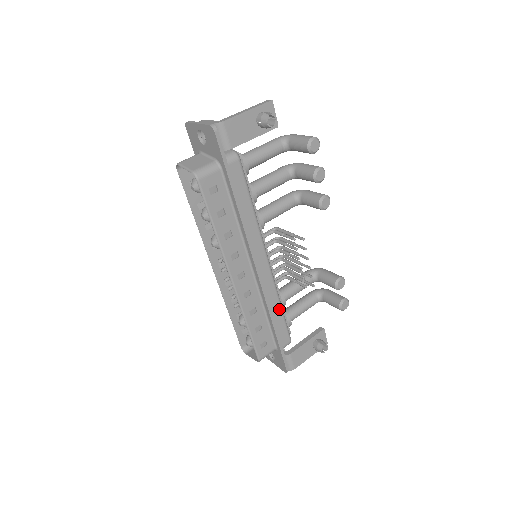
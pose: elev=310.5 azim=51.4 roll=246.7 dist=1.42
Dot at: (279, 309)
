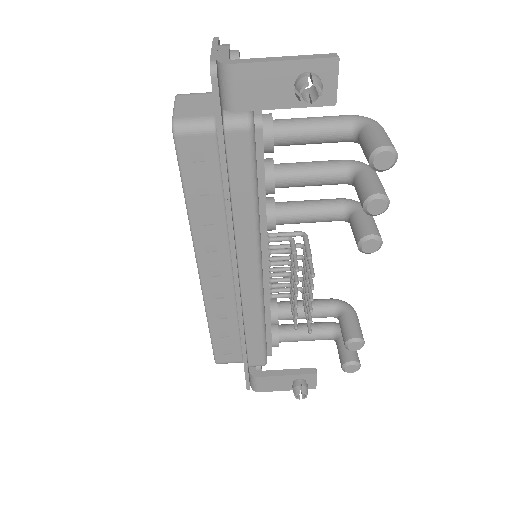
Dot at: (259, 329)
